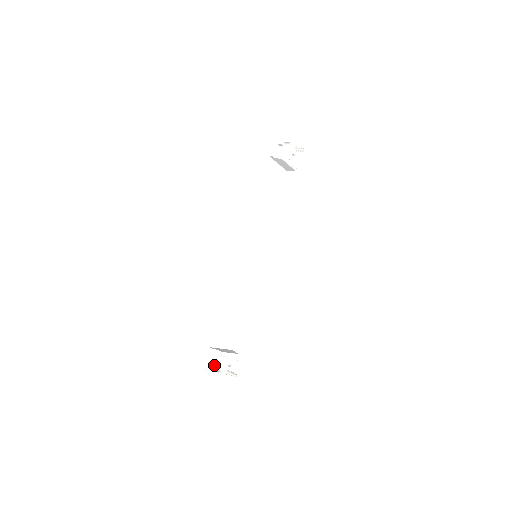
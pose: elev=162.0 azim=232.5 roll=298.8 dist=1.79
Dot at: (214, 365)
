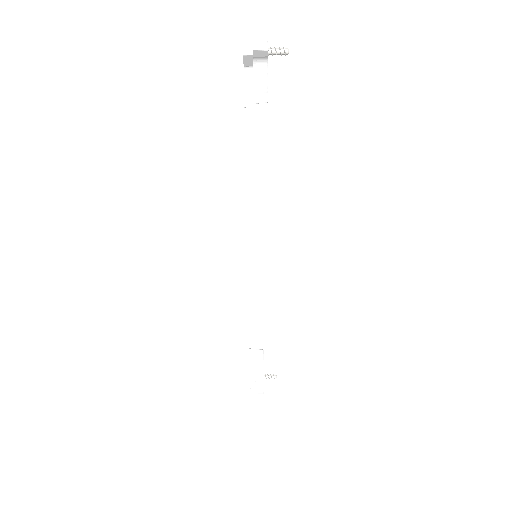
Dot at: occluded
